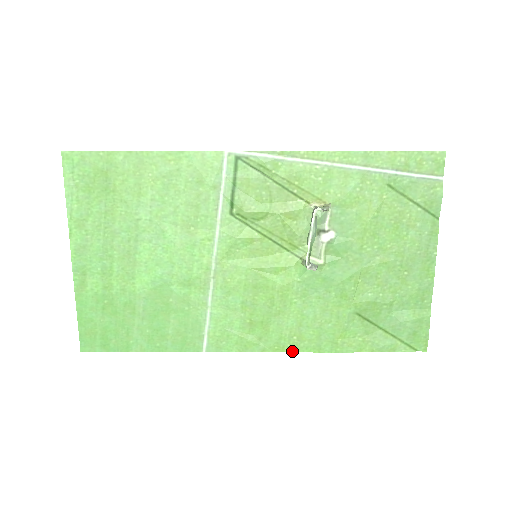
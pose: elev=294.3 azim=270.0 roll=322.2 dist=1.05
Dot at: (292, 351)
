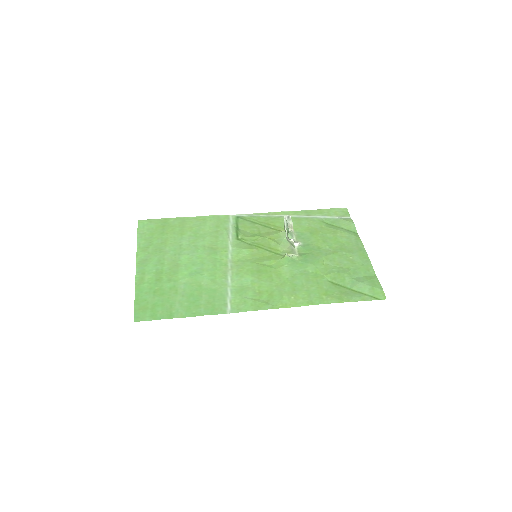
Dot at: occluded
